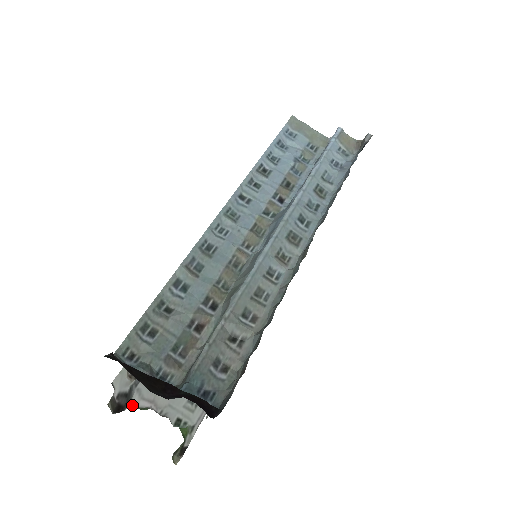
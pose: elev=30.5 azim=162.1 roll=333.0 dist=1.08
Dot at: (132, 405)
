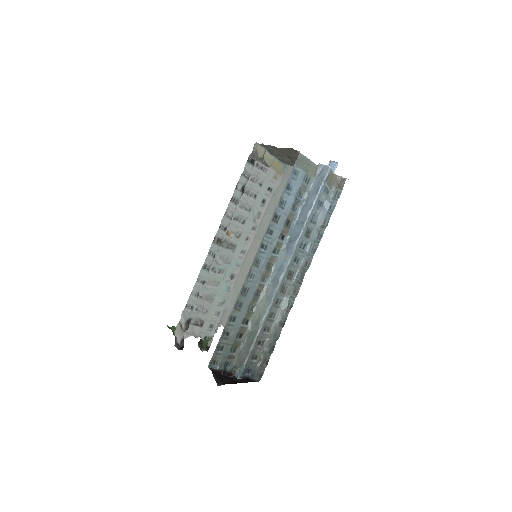
Dot at: occluded
